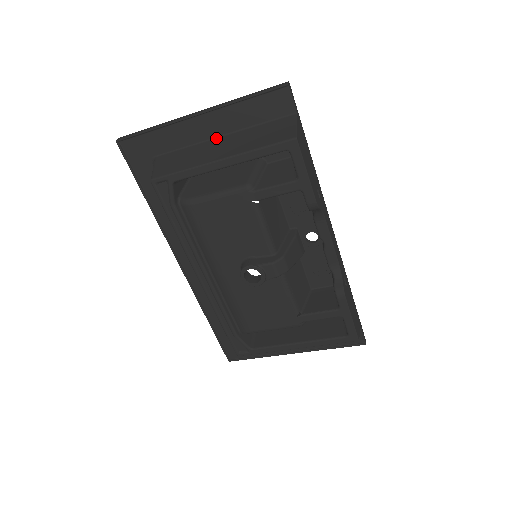
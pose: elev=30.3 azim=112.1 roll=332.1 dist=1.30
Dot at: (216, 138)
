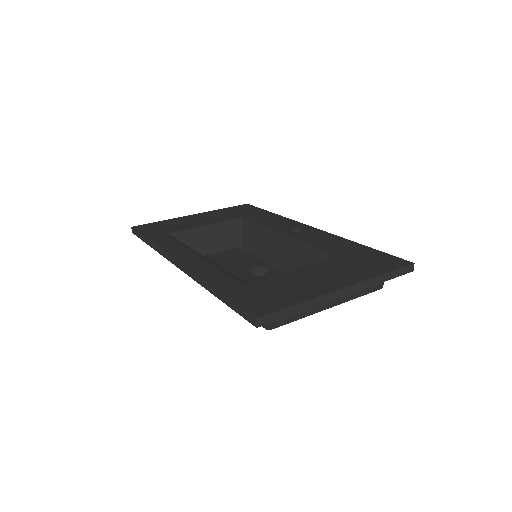
Dot at: occluded
